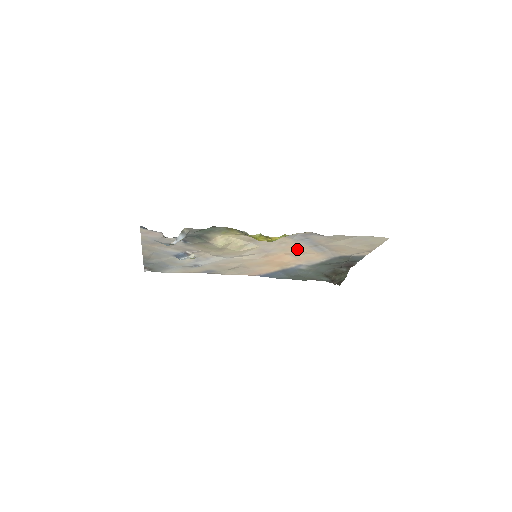
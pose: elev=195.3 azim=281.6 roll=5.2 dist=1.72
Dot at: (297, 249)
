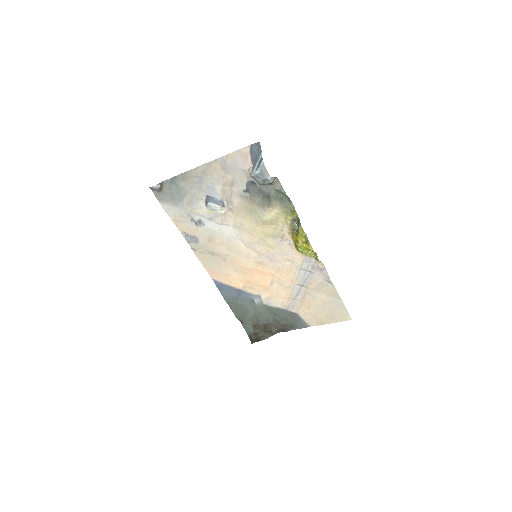
Dot at: (287, 277)
